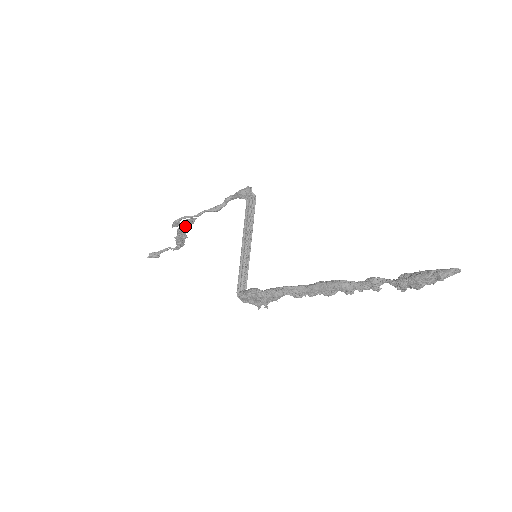
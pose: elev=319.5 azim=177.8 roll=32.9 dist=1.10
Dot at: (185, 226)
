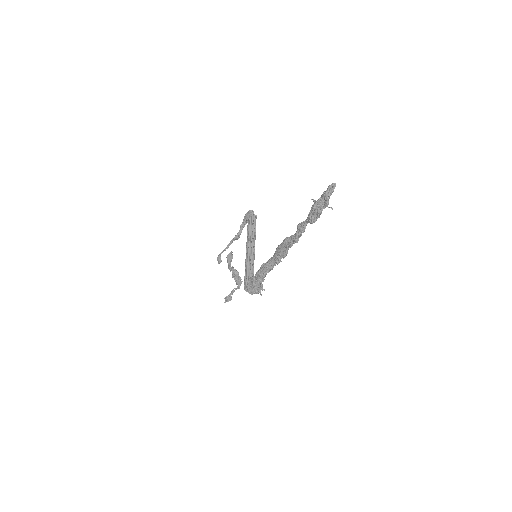
Dot at: (228, 261)
